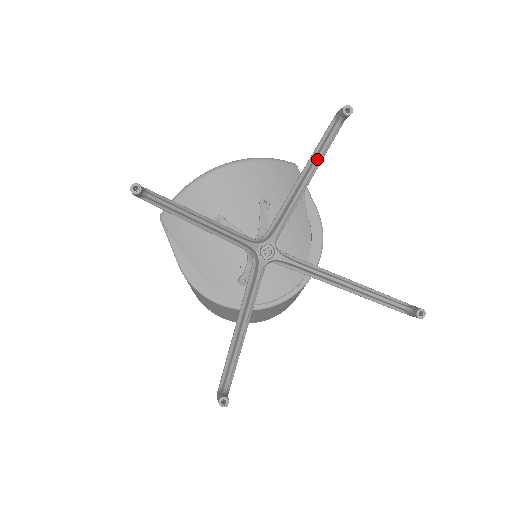
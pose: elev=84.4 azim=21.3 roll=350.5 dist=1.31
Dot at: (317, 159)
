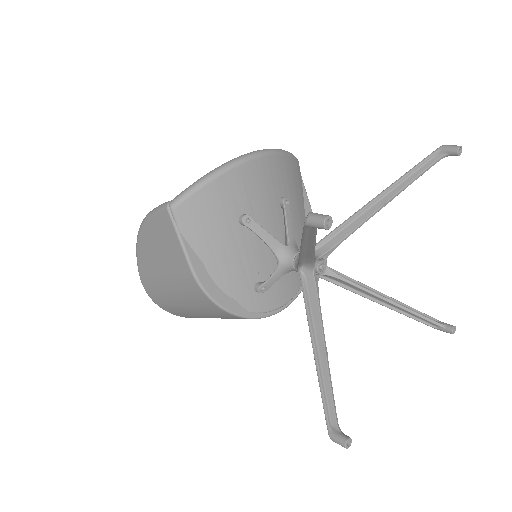
Dot at: (407, 186)
